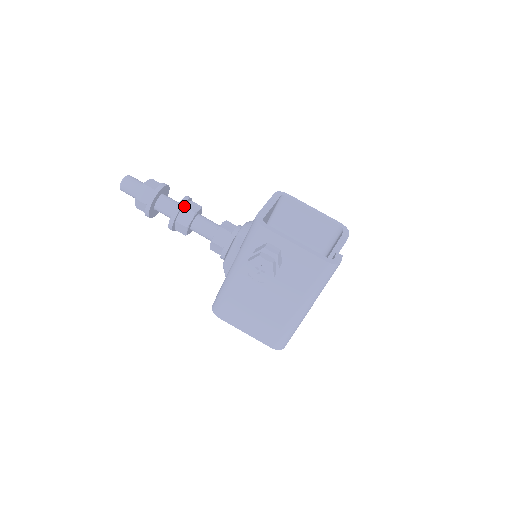
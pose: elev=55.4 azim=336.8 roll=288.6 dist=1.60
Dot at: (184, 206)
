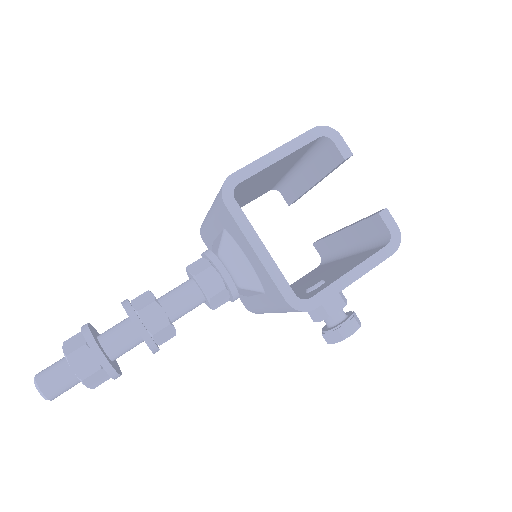
Dot at: (152, 336)
